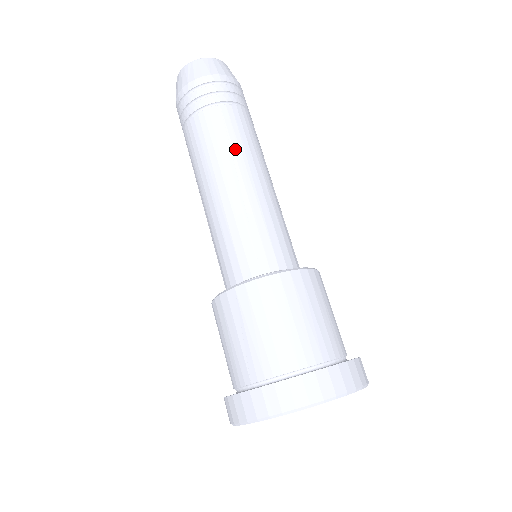
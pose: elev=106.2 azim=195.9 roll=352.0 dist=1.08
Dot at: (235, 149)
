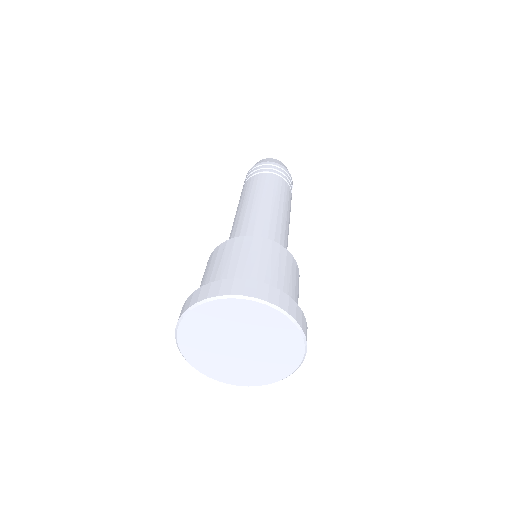
Dot at: (270, 191)
